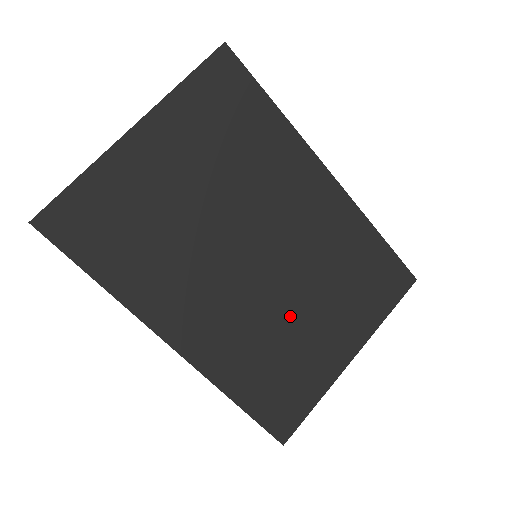
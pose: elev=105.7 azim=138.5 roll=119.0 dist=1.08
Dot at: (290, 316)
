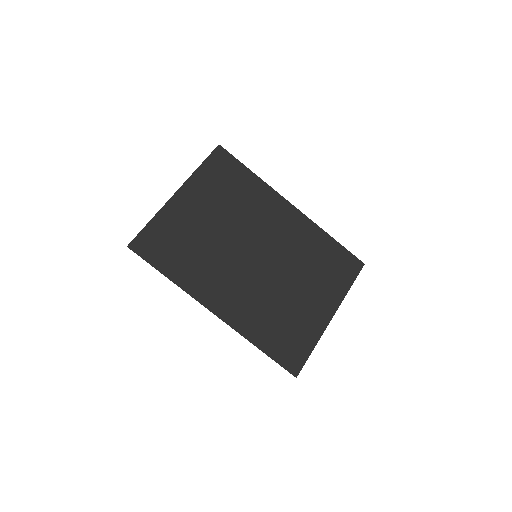
Dot at: (284, 291)
